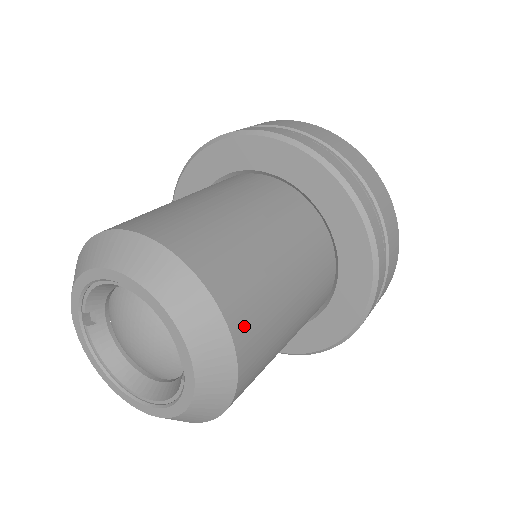
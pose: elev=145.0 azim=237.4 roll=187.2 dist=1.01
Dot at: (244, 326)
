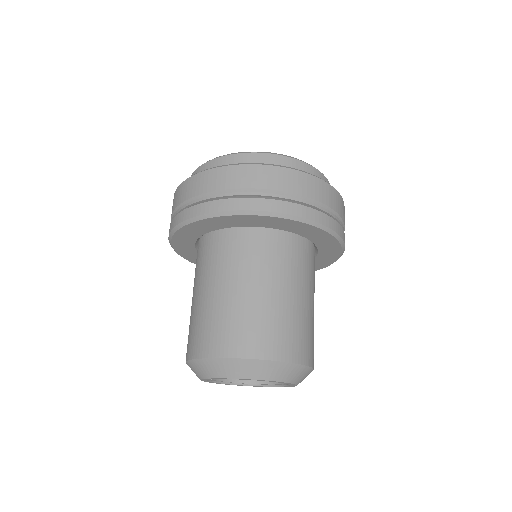
Dot at: (310, 355)
